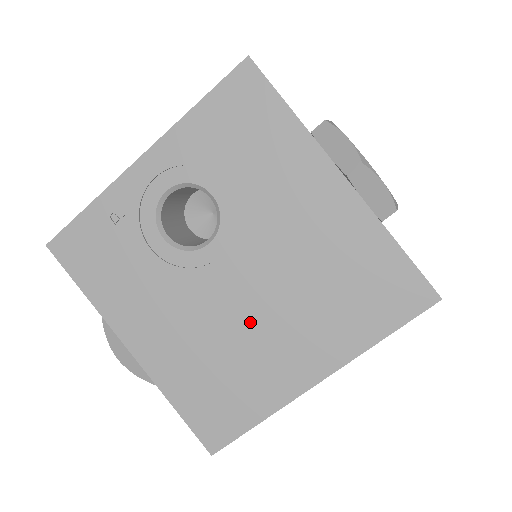
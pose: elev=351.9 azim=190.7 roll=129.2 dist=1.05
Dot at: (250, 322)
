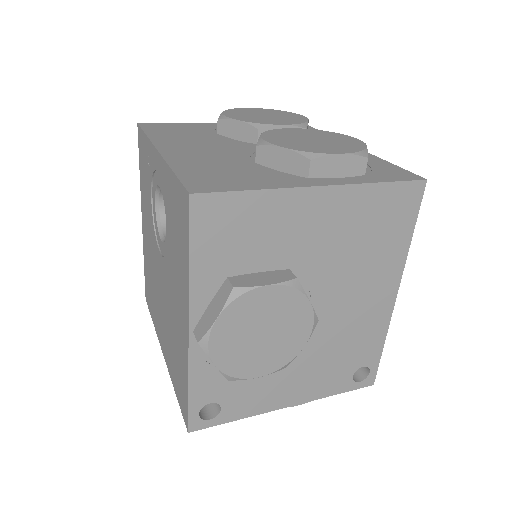
Dot at: (159, 294)
